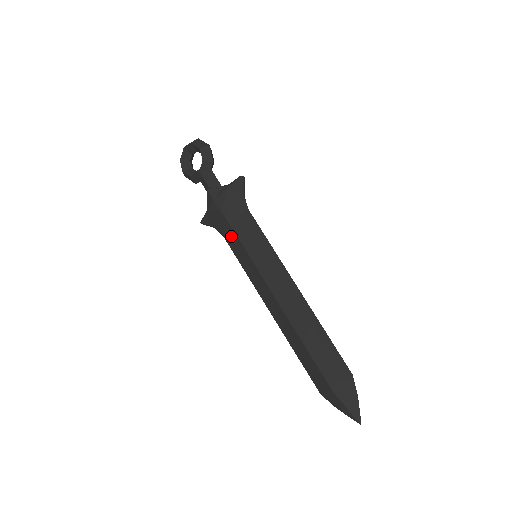
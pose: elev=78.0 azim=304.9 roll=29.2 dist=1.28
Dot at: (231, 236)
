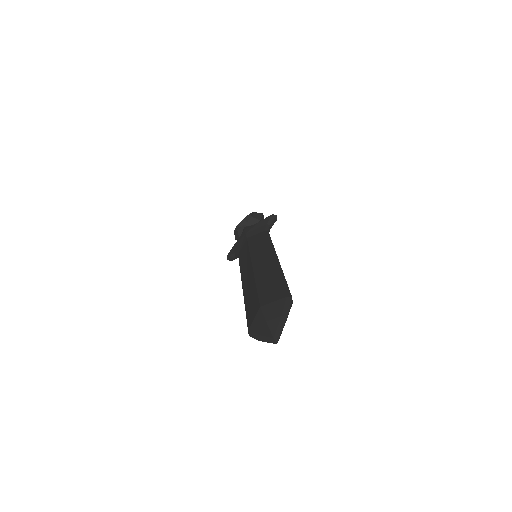
Dot at: (244, 247)
